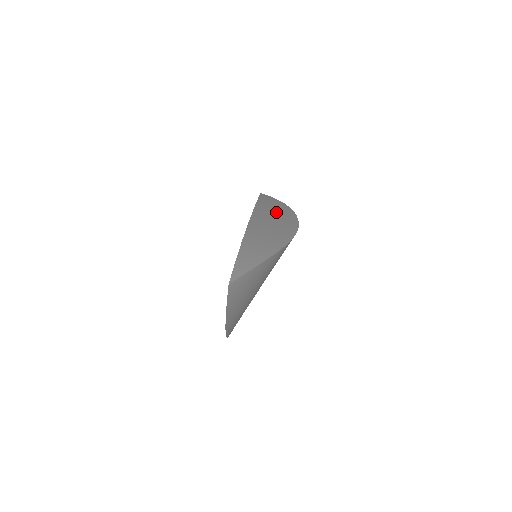
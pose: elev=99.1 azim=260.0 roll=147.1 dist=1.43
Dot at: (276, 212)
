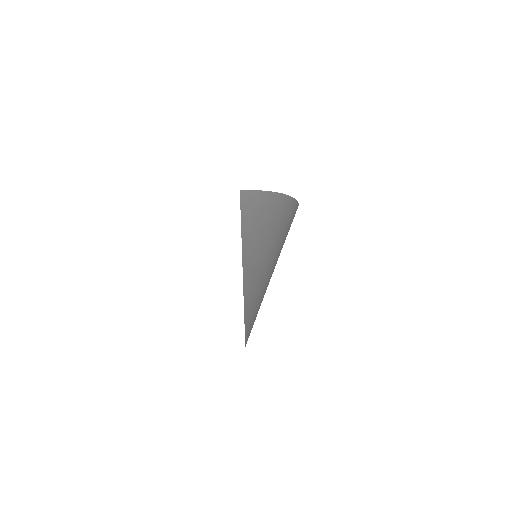
Dot at: occluded
